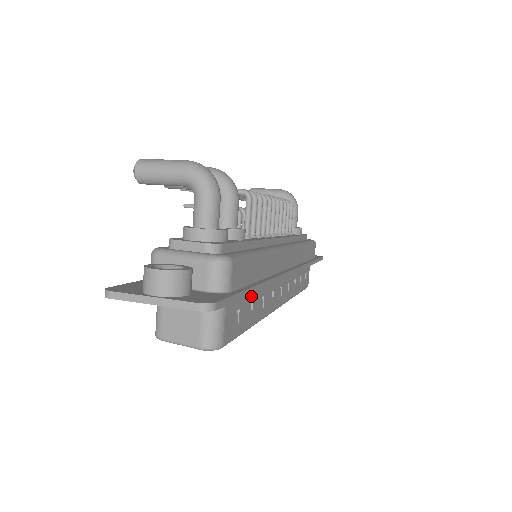
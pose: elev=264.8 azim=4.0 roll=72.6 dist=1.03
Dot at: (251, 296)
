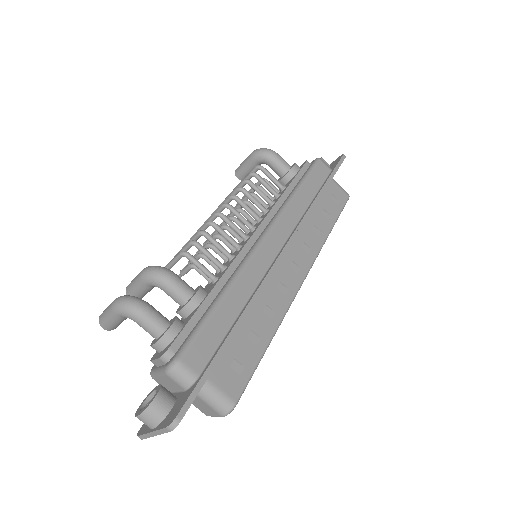
Dot at: (244, 330)
